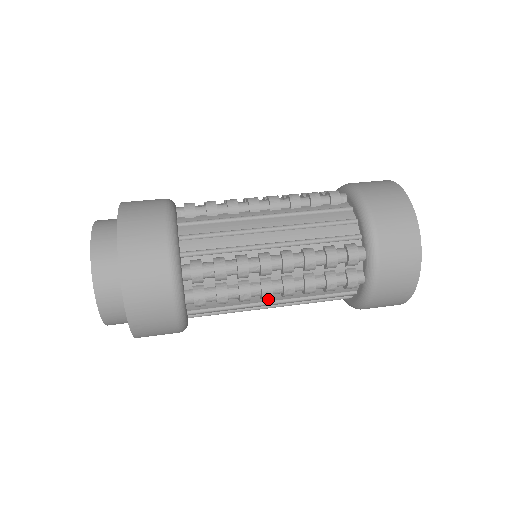
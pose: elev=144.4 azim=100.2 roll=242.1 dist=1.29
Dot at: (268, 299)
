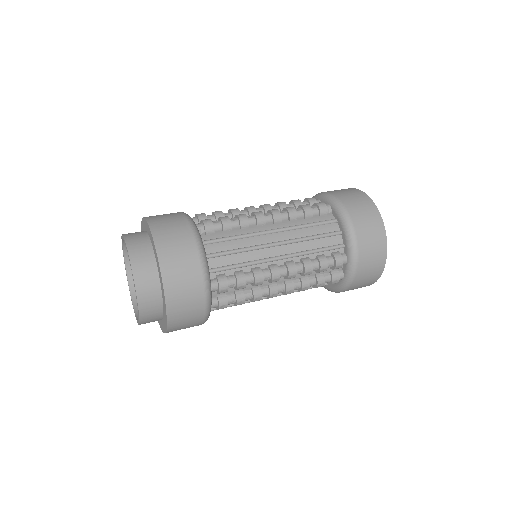
Dot at: occluded
